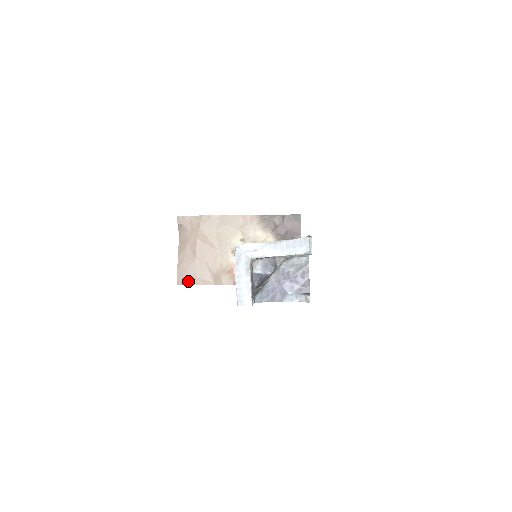
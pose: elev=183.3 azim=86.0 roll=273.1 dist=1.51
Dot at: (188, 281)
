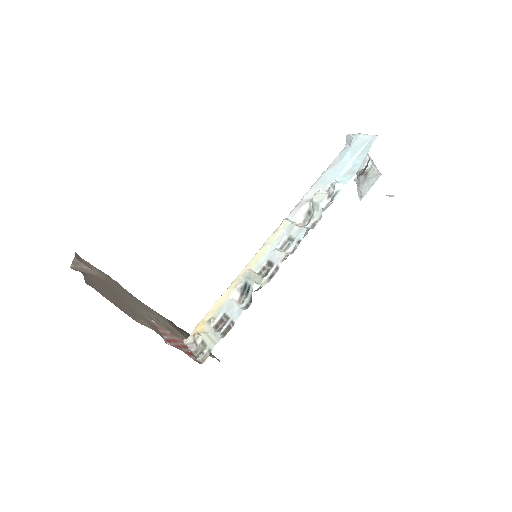
Dot at: (101, 292)
